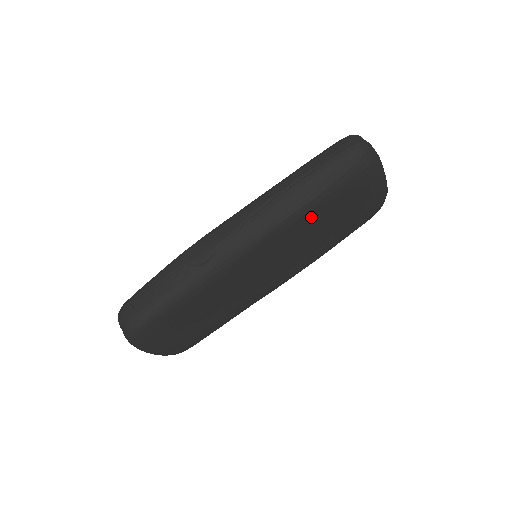
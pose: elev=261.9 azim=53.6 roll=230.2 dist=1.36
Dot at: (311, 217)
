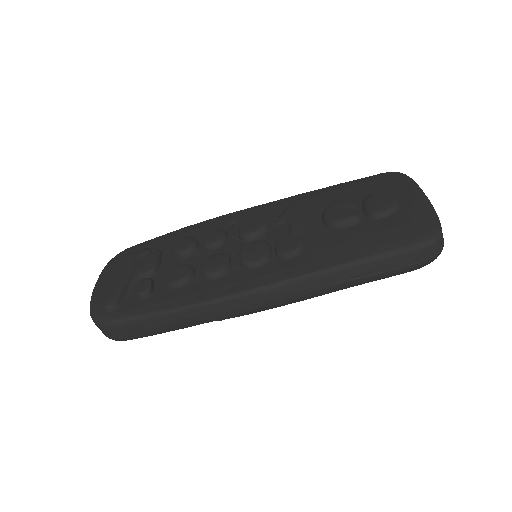
Dot at: occluded
